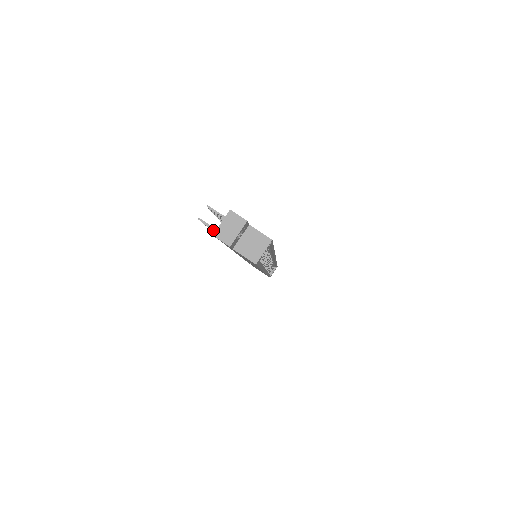
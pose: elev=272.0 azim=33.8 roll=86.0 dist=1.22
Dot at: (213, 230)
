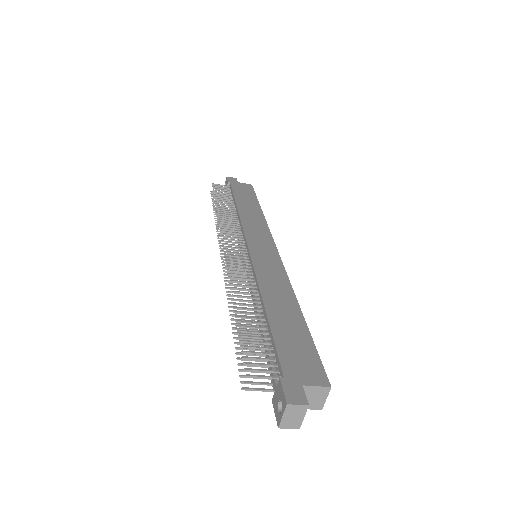
Dot at: occluded
